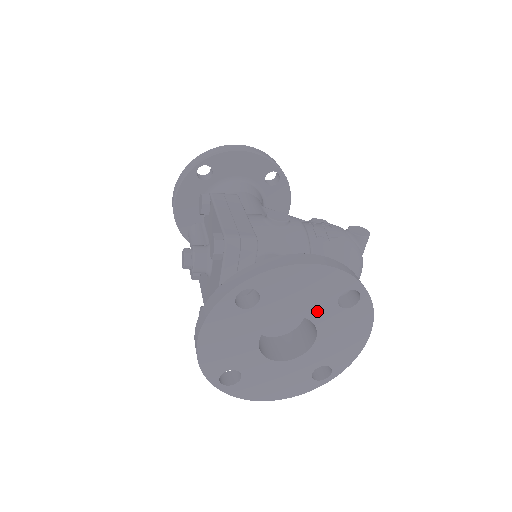
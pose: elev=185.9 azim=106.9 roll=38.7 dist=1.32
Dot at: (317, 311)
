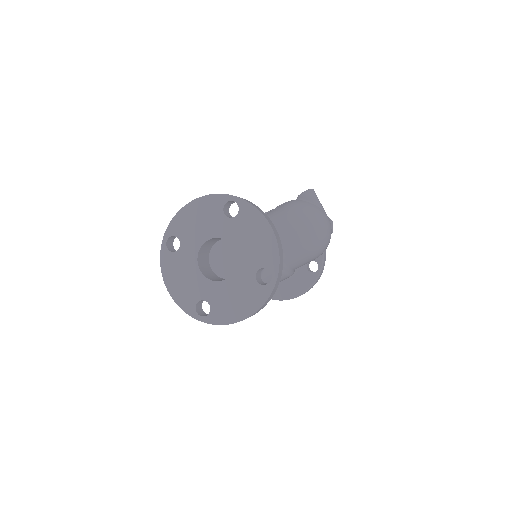
Dot at: (218, 229)
